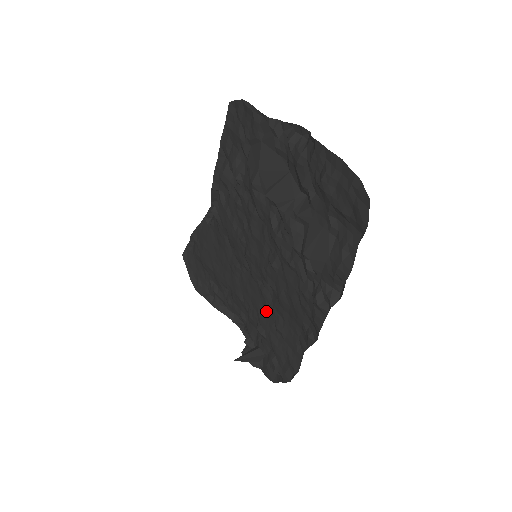
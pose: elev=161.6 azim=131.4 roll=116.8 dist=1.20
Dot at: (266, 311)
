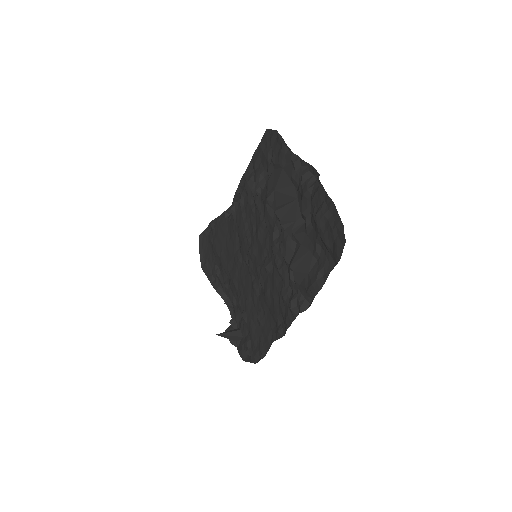
Dot at: (253, 302)
